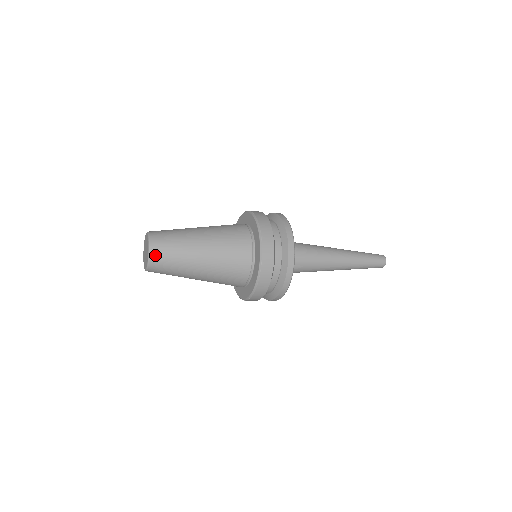
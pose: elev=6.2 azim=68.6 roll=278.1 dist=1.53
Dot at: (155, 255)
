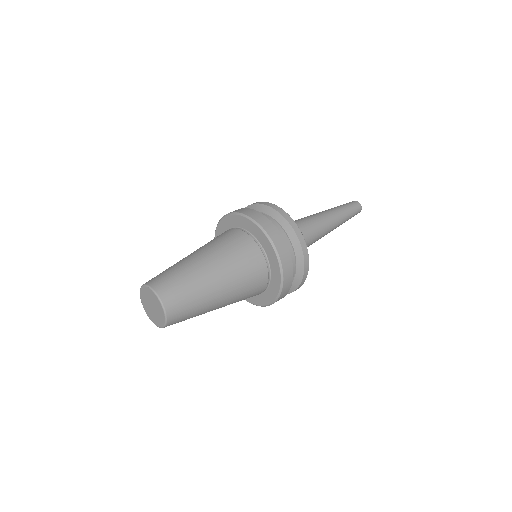
Dot at: (172, 321)
